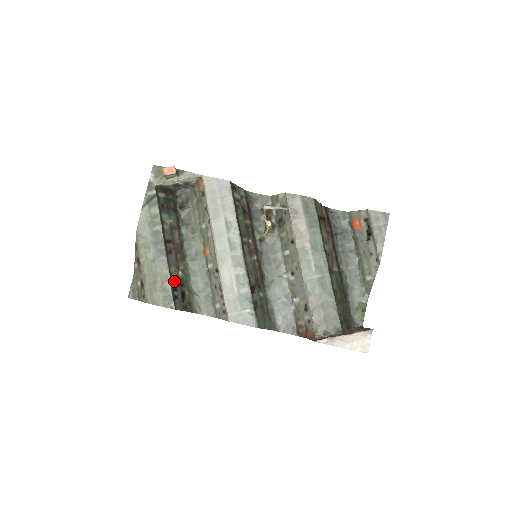
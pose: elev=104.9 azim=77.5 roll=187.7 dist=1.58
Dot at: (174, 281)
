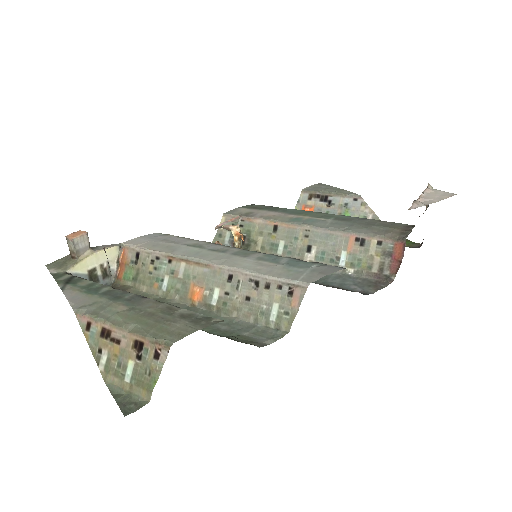
Dot at: occluded
